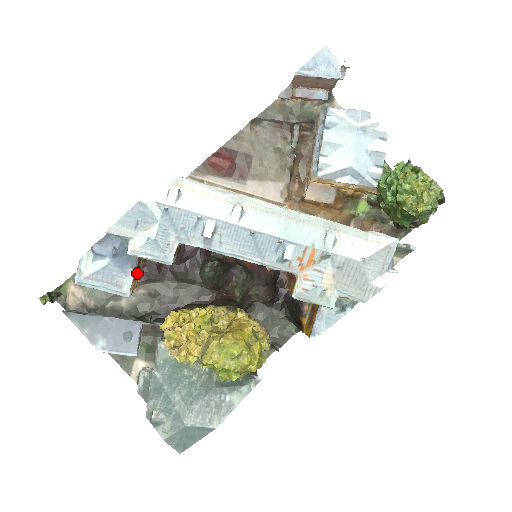
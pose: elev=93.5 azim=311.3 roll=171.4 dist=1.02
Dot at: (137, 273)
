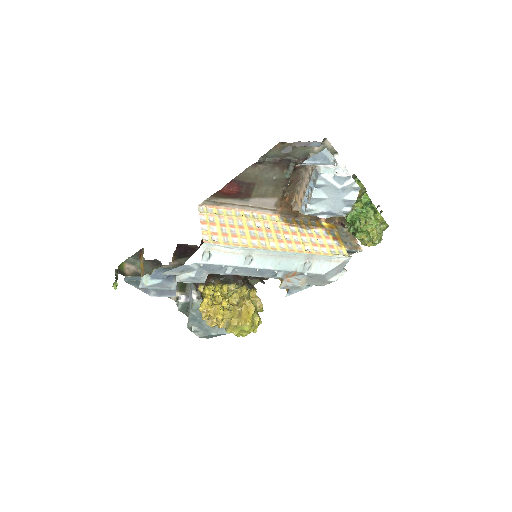
Dot at: occluded
